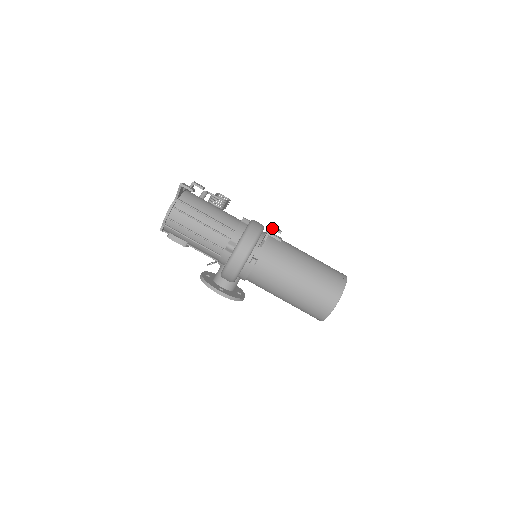
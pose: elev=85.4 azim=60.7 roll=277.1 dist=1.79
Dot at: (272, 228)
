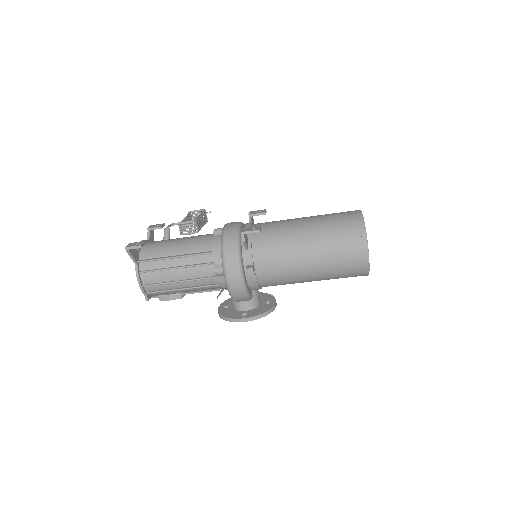
Dot at: (253, 215)
